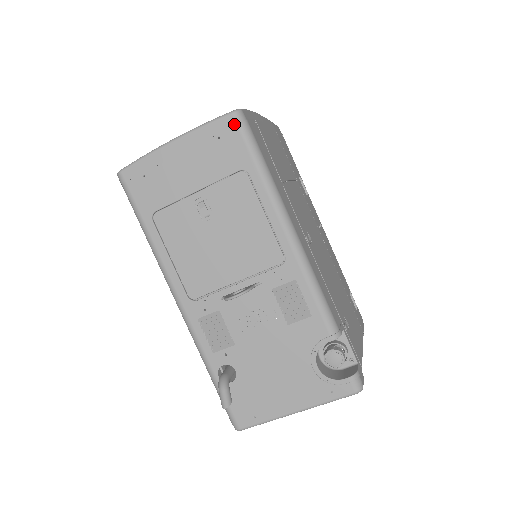
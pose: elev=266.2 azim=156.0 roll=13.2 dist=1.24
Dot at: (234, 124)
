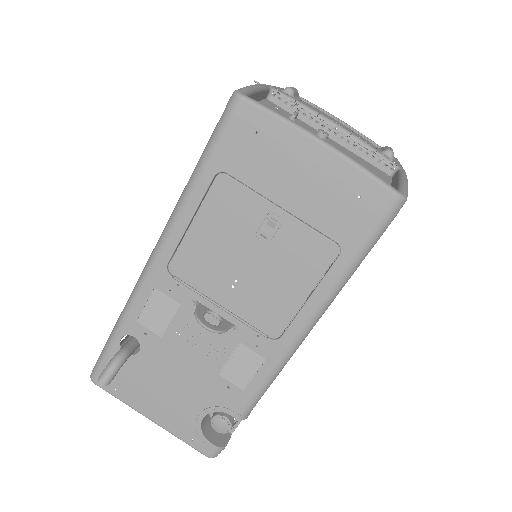
Dot at: (386, 206)
